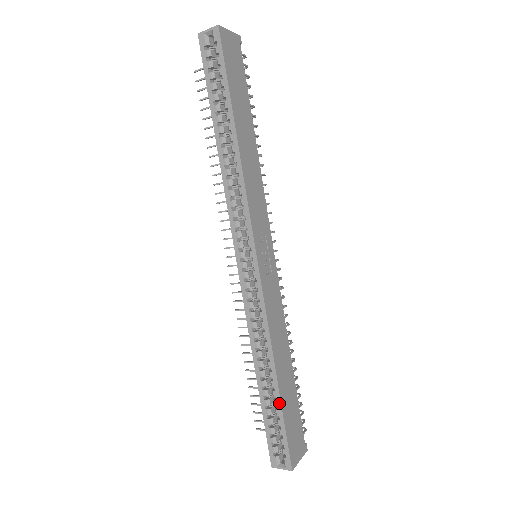
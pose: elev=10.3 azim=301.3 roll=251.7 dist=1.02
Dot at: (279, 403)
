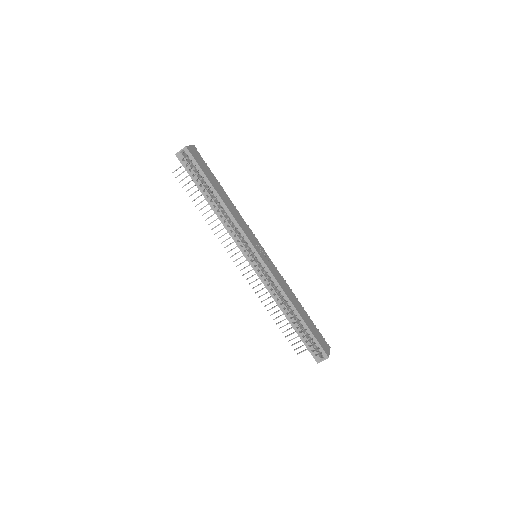
Dot at: (306, 326)
